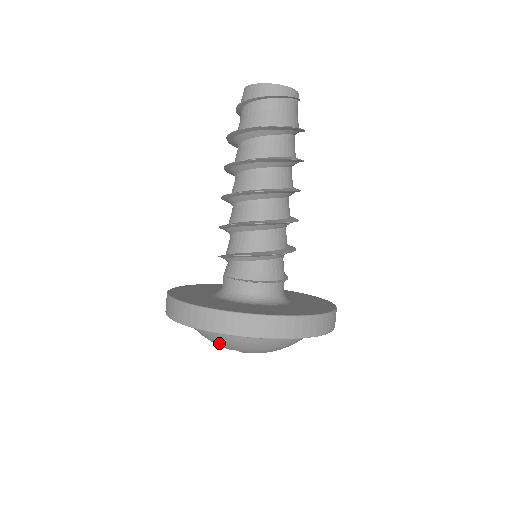
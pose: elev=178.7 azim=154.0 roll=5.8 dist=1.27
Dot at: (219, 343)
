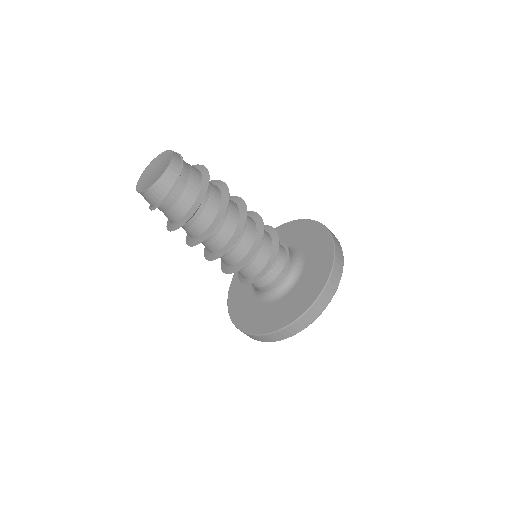
Dot at: occluded
